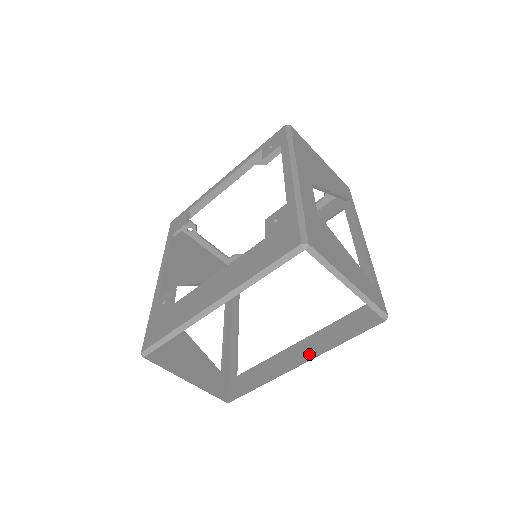
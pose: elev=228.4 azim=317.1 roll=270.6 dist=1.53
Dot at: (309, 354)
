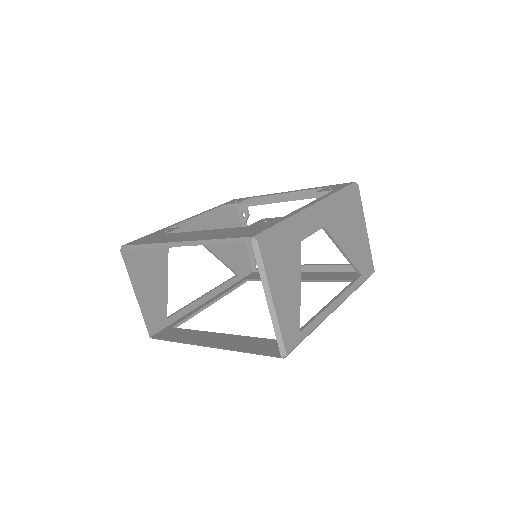
Dot at: (221, 344)
